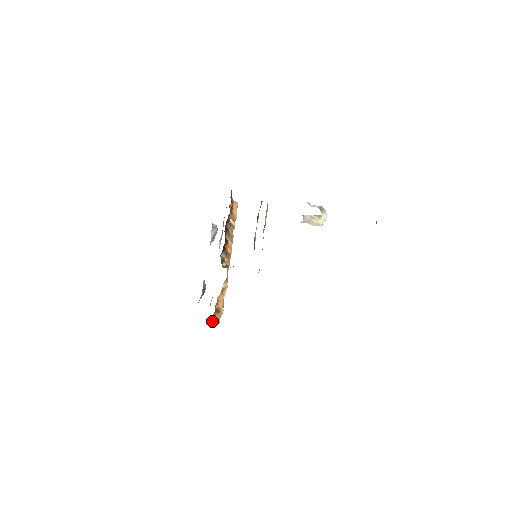
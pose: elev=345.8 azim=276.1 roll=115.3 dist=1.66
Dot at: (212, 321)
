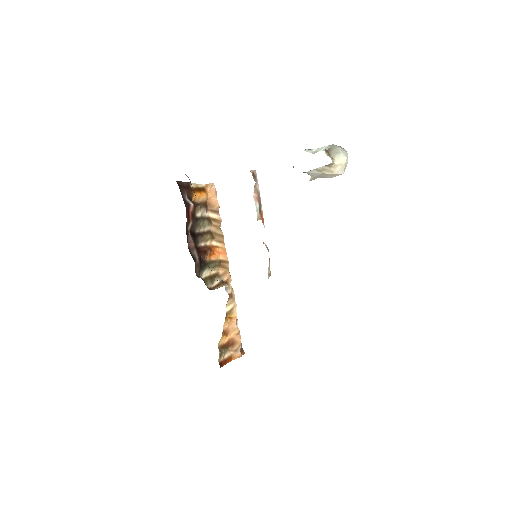
Dot at: (221, 365)
